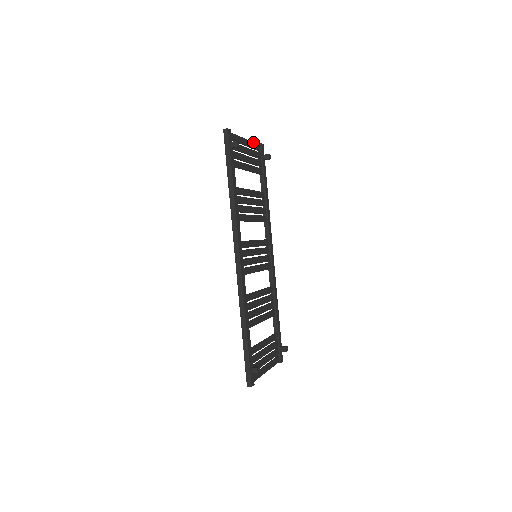
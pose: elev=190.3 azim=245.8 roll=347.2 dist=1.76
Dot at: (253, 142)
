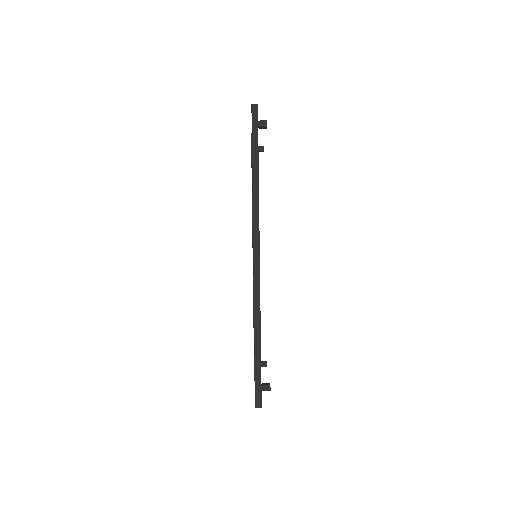
Dot at: occluded
